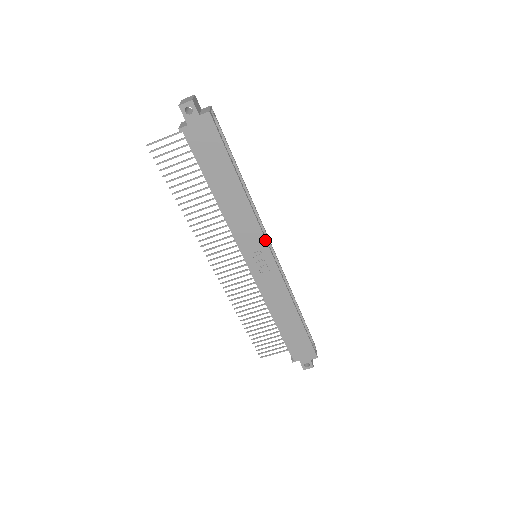
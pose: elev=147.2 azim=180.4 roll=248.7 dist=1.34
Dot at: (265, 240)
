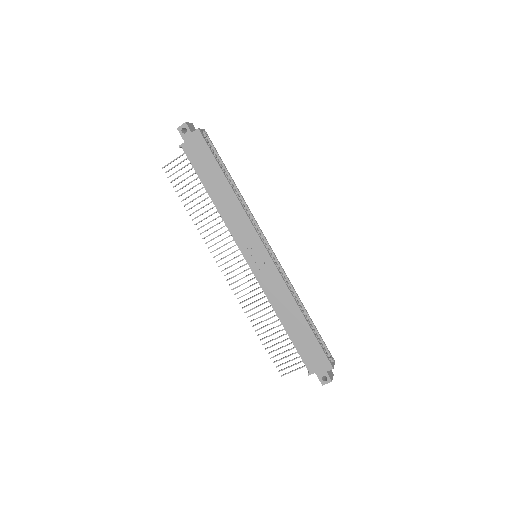
Dot at: (257, 235)
